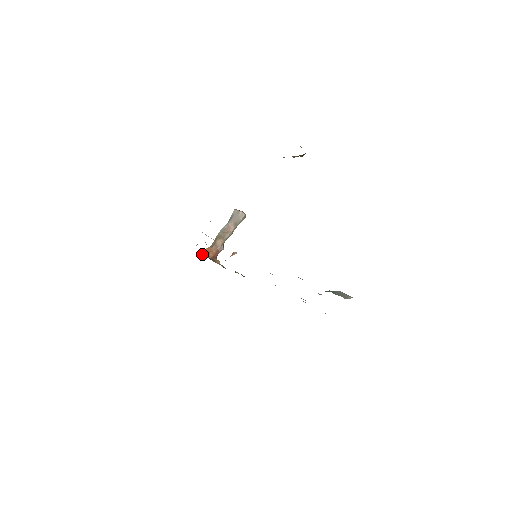
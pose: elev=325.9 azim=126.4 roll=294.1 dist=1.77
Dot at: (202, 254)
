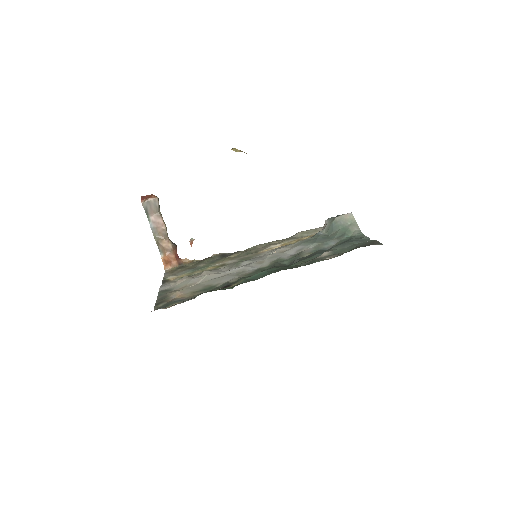
Dot at: (166, 269)
